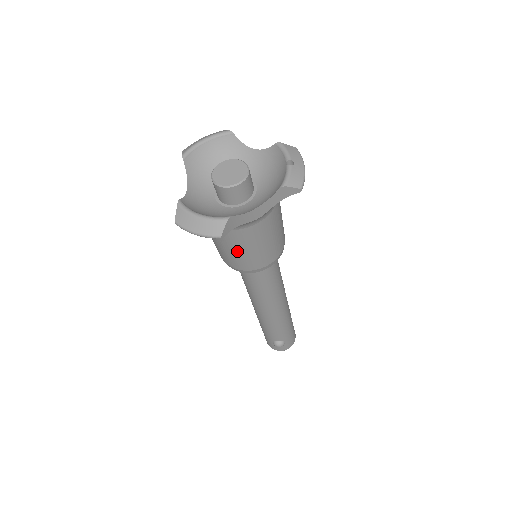
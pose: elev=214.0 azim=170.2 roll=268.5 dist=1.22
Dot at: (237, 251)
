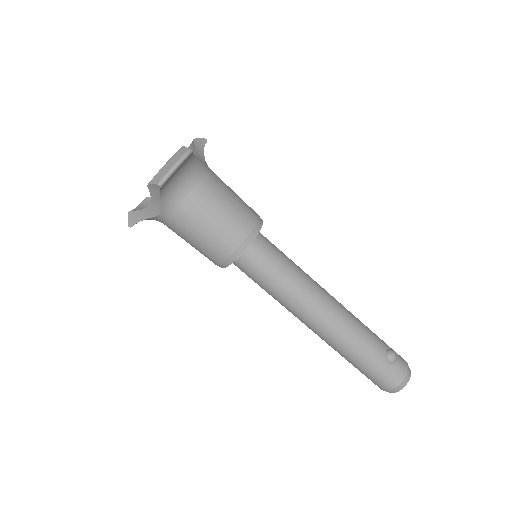
Dot at: (225, 206)
